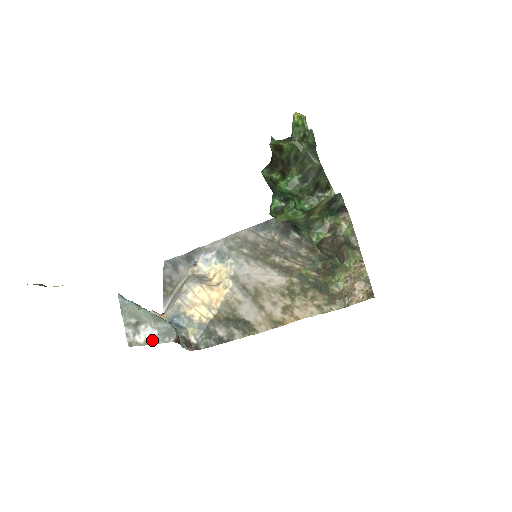
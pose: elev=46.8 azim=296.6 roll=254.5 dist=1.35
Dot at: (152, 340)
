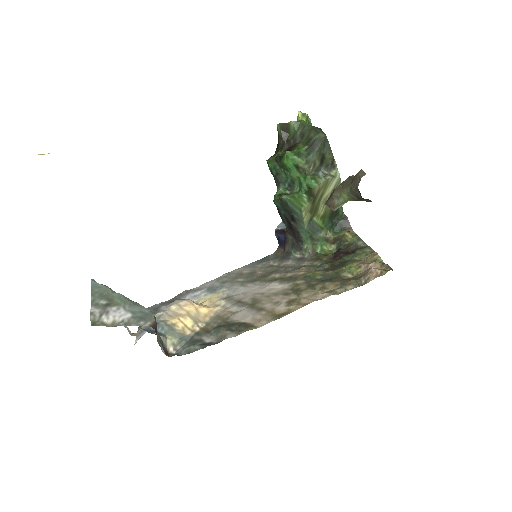
Dot at: (123, 322)
